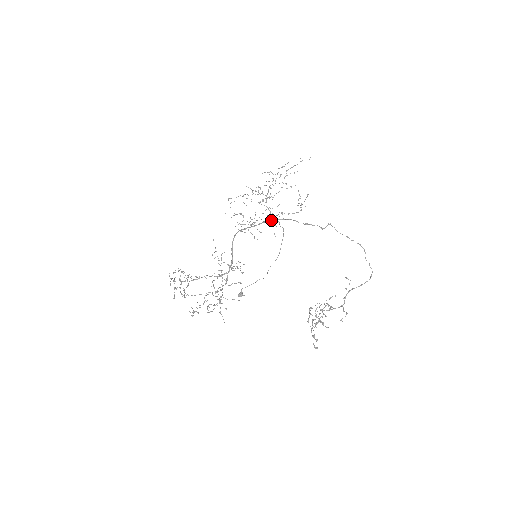
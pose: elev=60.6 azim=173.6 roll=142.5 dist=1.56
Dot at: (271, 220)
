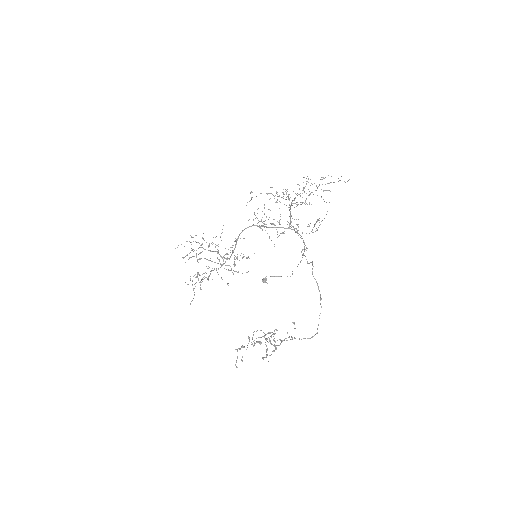
Dot at: (288, 228)
